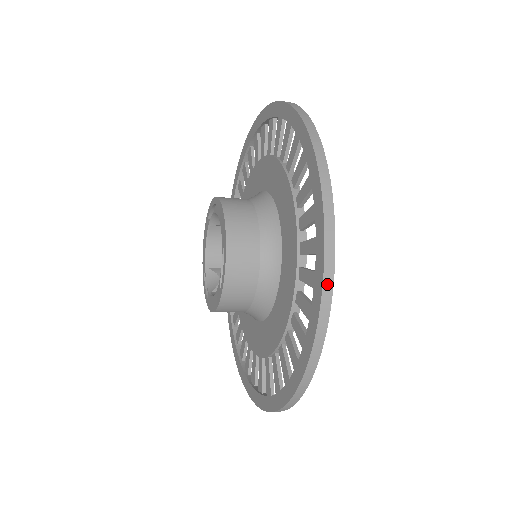
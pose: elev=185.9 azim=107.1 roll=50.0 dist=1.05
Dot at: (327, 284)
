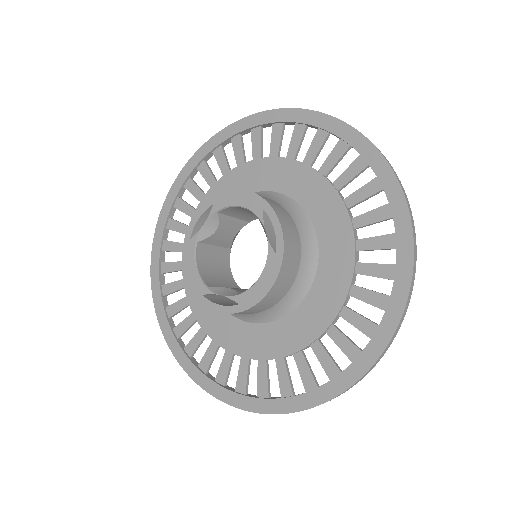
Dot at: (395, 173)
